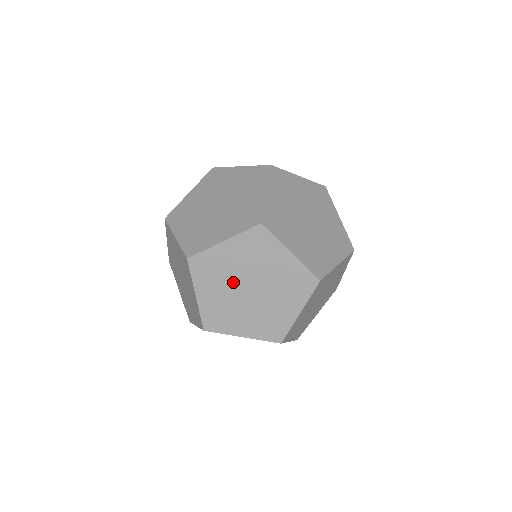
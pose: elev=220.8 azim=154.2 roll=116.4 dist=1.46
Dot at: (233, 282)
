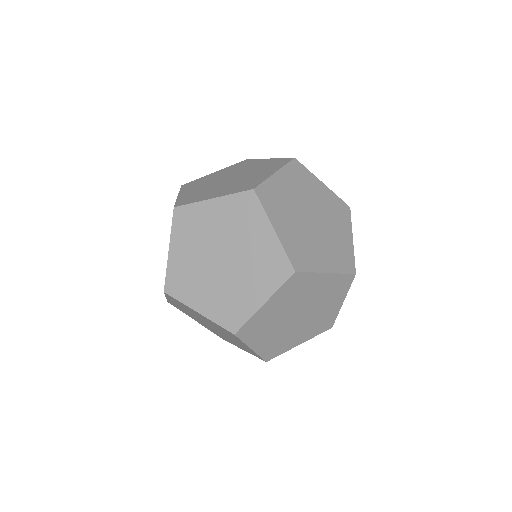
Dot at: (198, 317)
